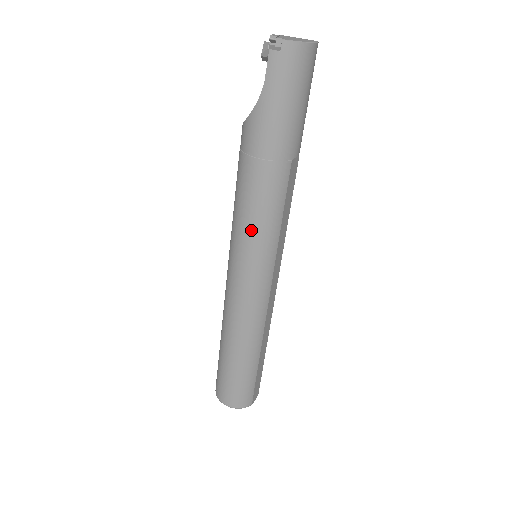
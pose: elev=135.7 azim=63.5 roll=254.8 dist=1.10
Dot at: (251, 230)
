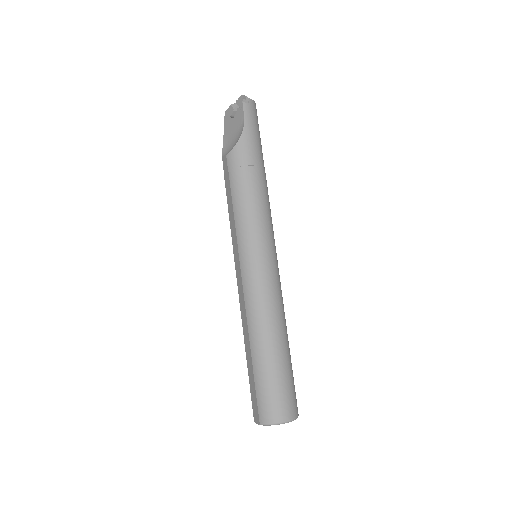
Dot at: (261, 219)
